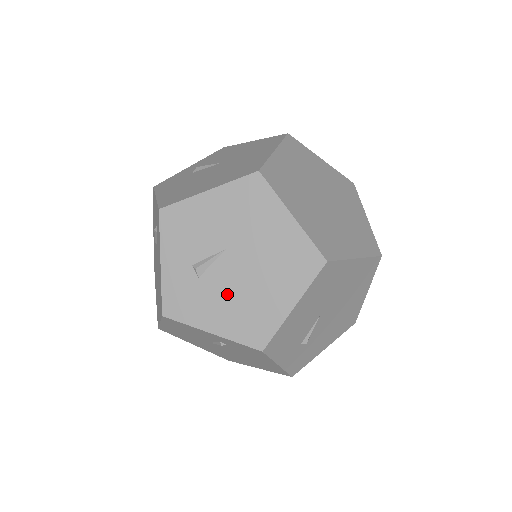
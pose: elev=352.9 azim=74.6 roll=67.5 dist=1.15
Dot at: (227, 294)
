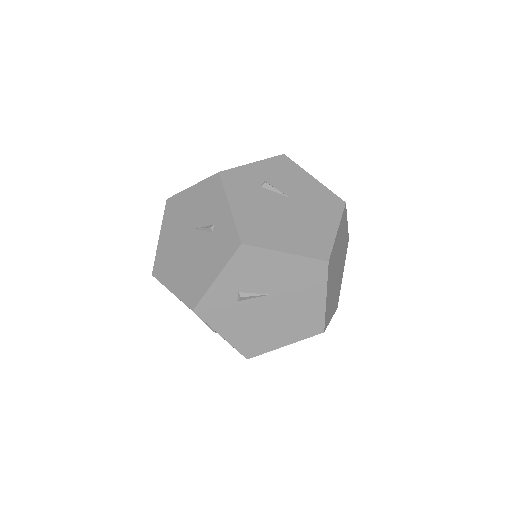
Dot at: (249, 320)
